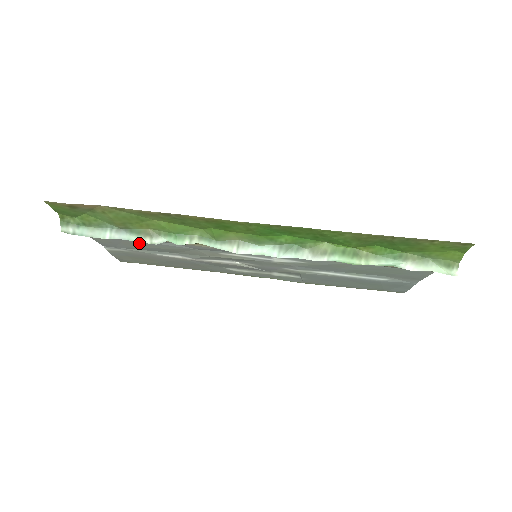
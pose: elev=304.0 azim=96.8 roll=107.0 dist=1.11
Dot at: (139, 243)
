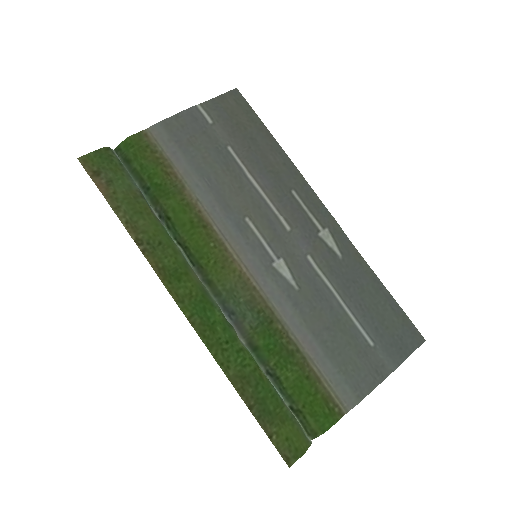
Dot at: (196, 154)
